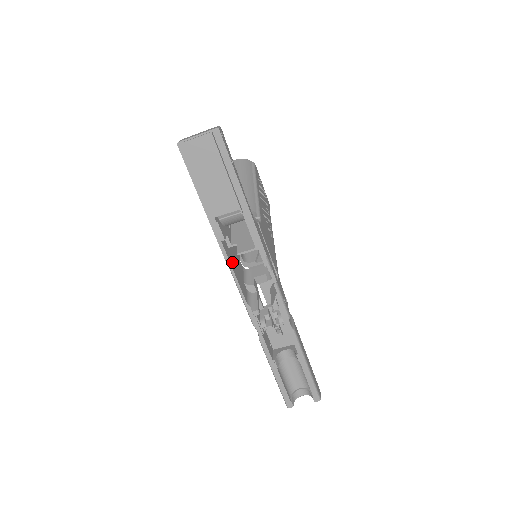
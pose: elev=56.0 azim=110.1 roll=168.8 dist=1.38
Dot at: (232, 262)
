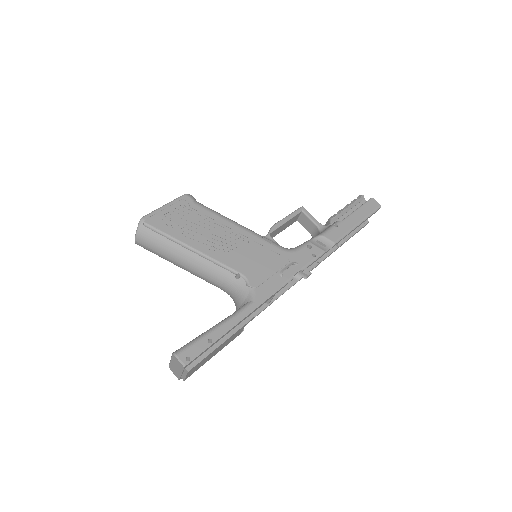
Dot at: occluded
